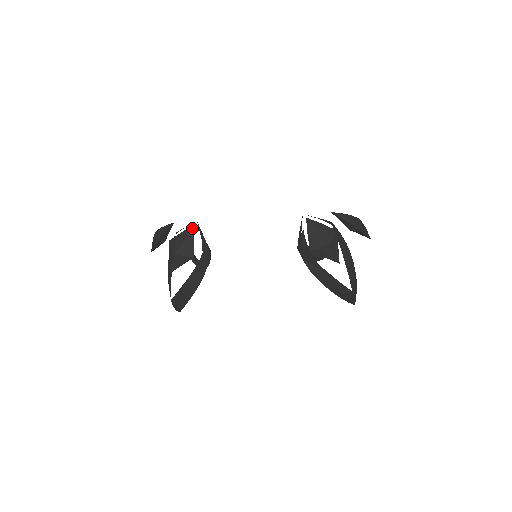
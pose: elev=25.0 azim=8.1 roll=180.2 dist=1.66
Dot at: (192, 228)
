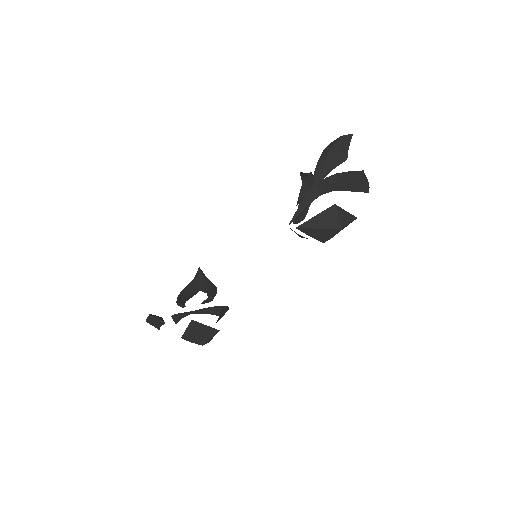
Dot at: (193, 323)
